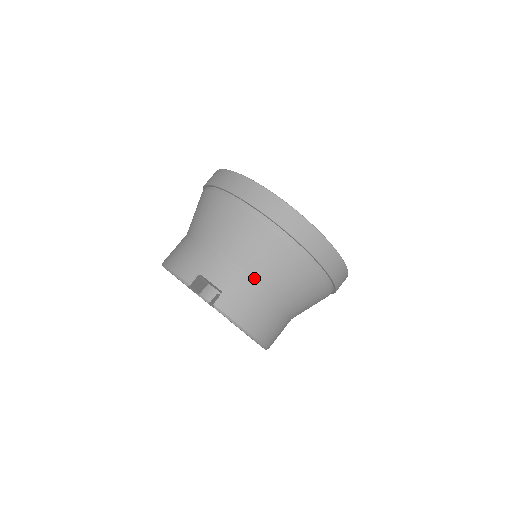
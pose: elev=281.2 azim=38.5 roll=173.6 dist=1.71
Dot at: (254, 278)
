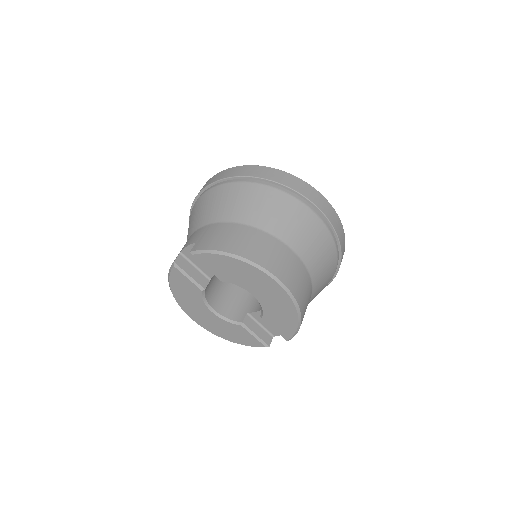
Dot at: (218, 221)
